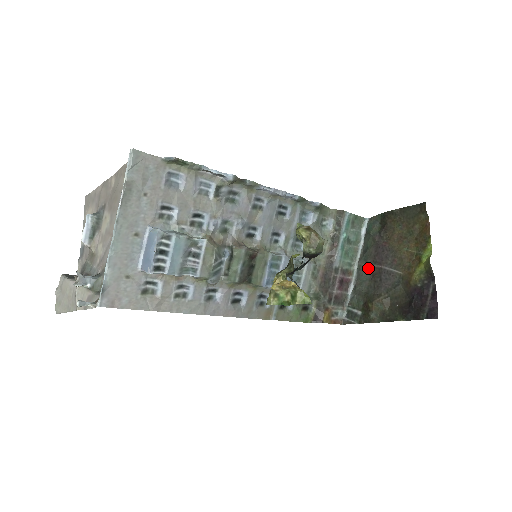
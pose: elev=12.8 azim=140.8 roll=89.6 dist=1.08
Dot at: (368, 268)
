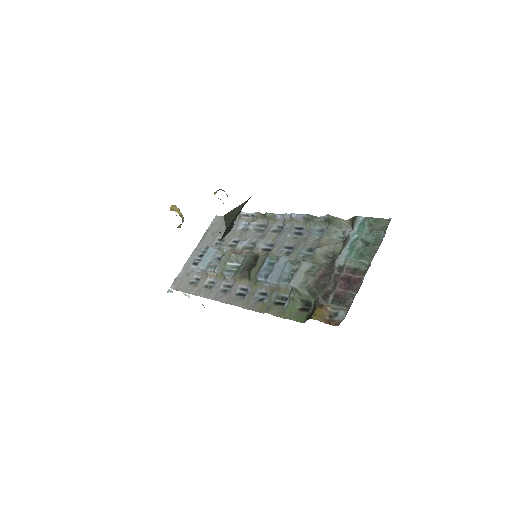
Dot at: occluded
